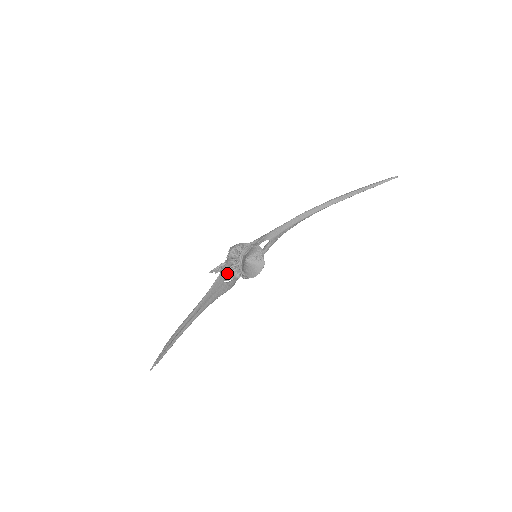
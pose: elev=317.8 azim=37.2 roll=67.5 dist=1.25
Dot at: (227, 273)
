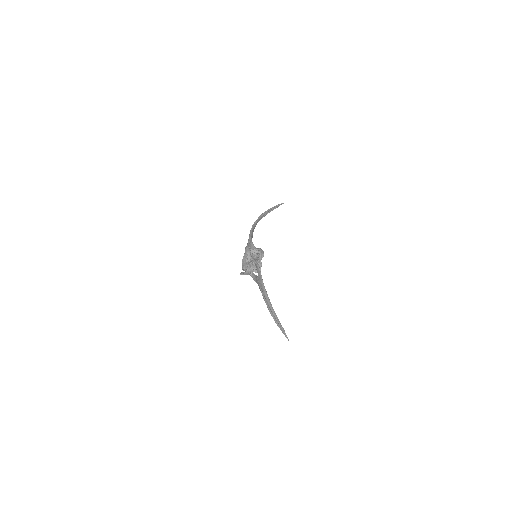
Dot at: (244, 269)
